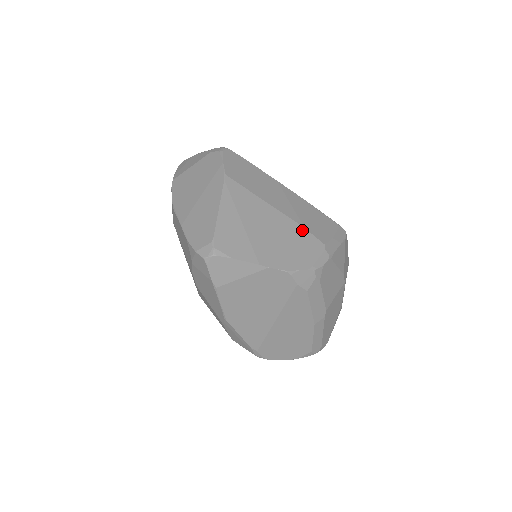
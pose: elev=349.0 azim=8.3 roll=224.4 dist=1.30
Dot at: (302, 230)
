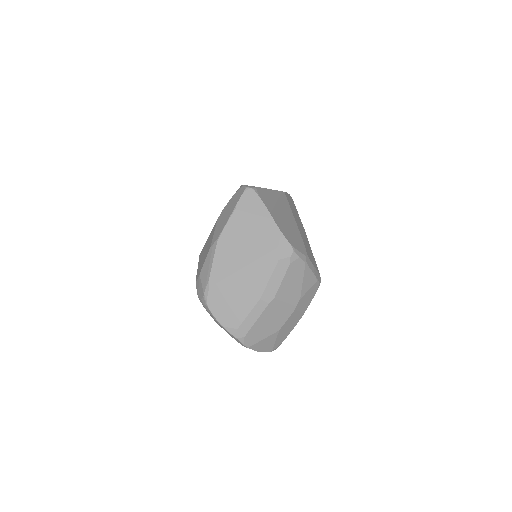
Dot at: (302, 240)
